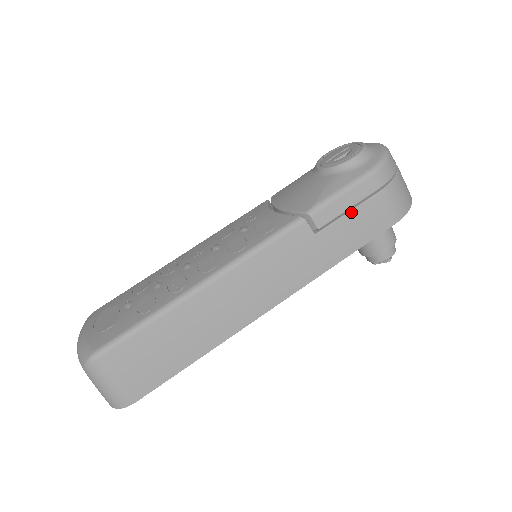
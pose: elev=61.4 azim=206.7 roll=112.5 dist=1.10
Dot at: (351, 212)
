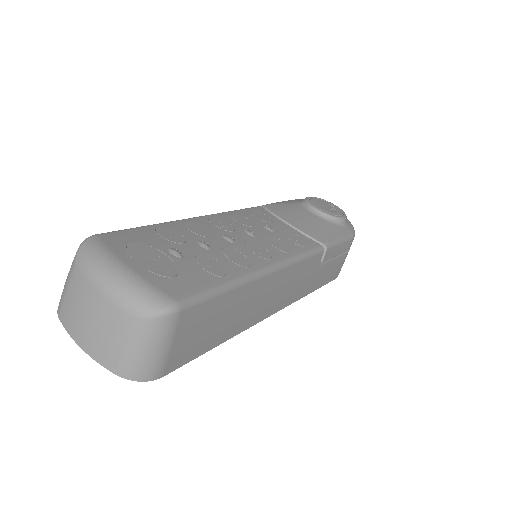
Dot at: (335, 259)
